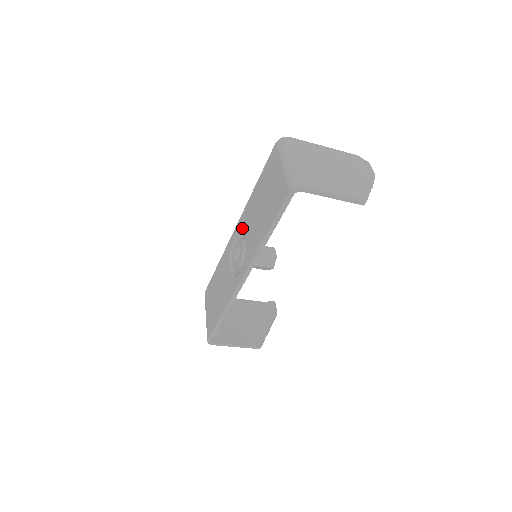
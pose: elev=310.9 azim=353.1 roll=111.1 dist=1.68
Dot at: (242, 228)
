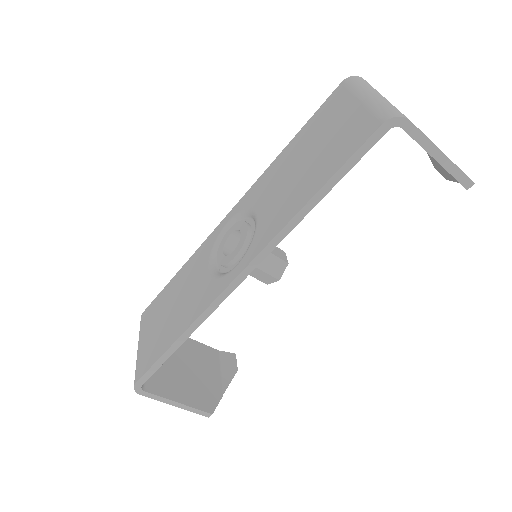
Dot at: (248, 206)
